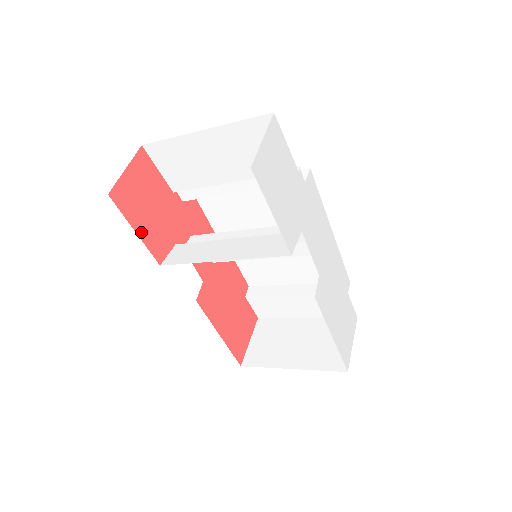
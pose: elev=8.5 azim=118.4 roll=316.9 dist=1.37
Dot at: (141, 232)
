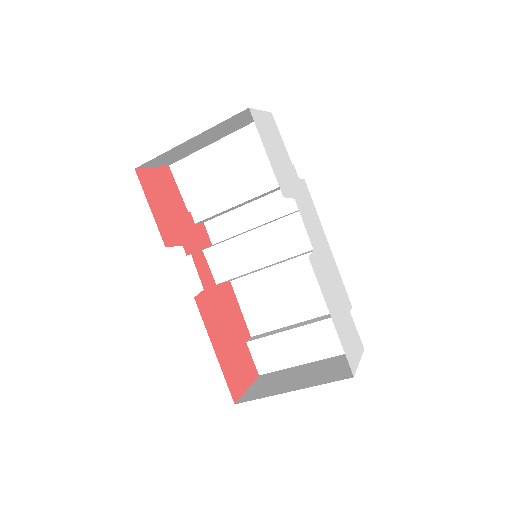
Dot at: (155, 212)
